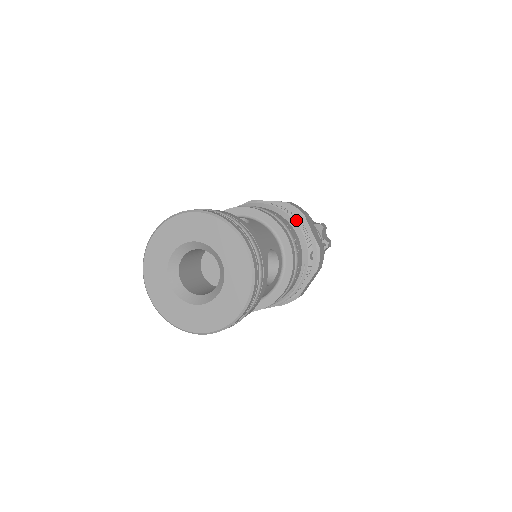
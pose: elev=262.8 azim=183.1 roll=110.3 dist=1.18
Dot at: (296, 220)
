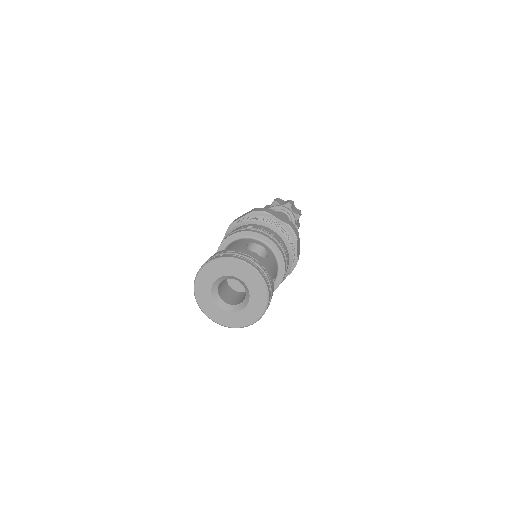
Dot at: (292, 246)
